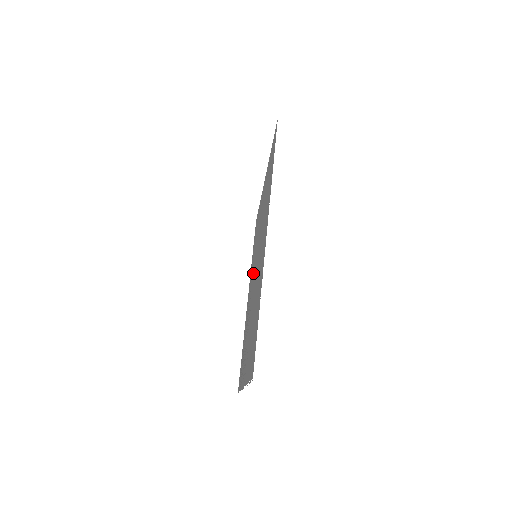
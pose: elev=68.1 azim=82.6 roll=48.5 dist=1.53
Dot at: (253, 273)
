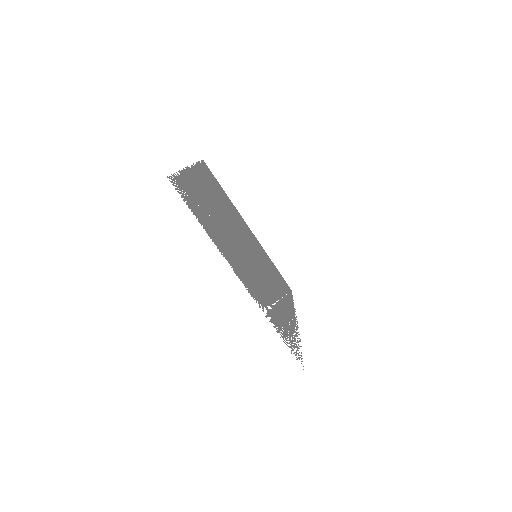
Dot at: (262, 269)
